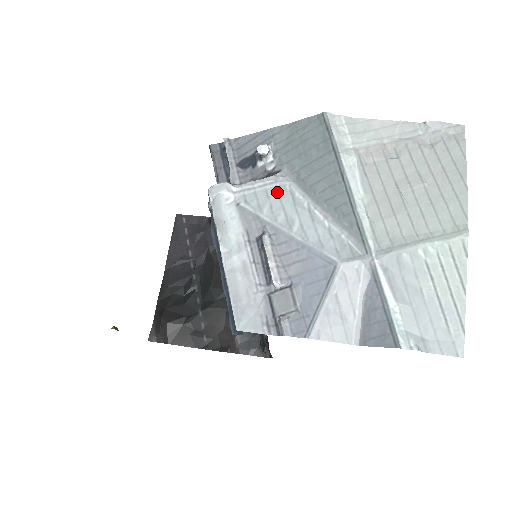
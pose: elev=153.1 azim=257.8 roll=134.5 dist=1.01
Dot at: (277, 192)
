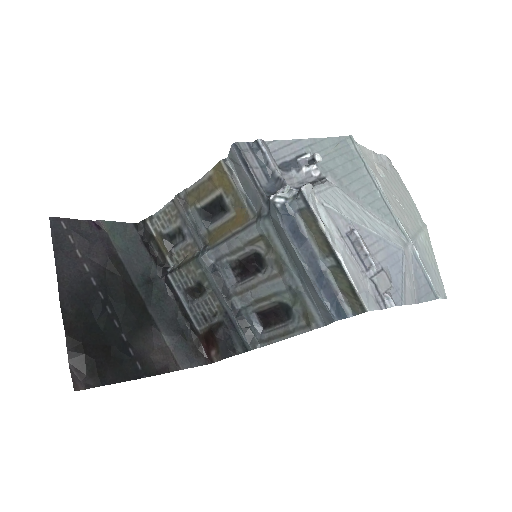
Dot at: (337, 195)
